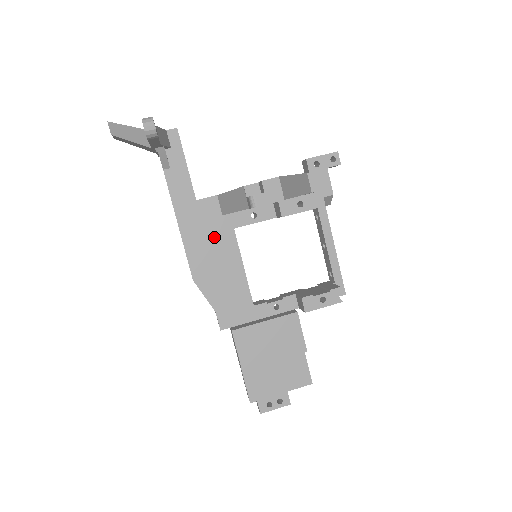
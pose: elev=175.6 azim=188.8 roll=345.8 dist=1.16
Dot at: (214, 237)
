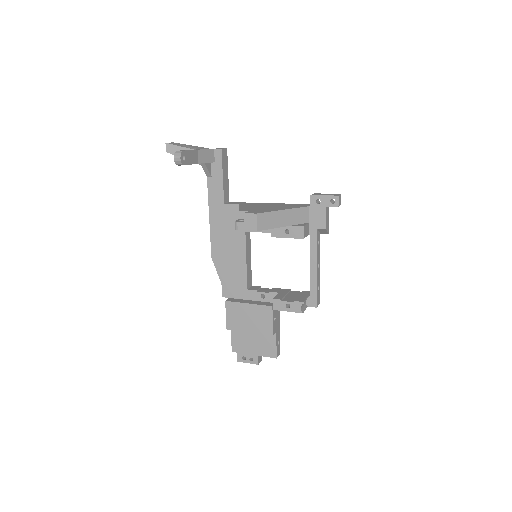
Dot at: (231, 233)
